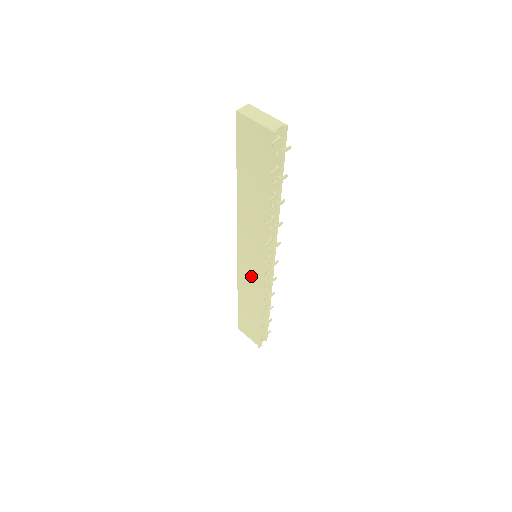
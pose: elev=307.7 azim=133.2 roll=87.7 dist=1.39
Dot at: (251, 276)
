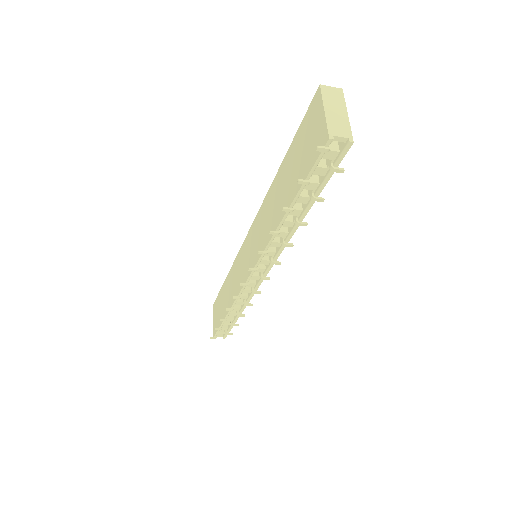
Dot at: (240, 270)
